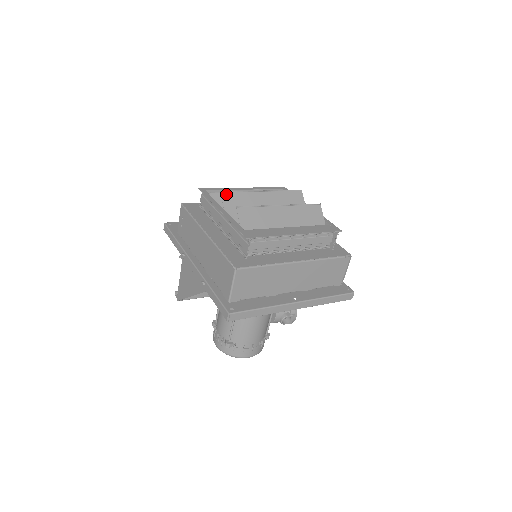
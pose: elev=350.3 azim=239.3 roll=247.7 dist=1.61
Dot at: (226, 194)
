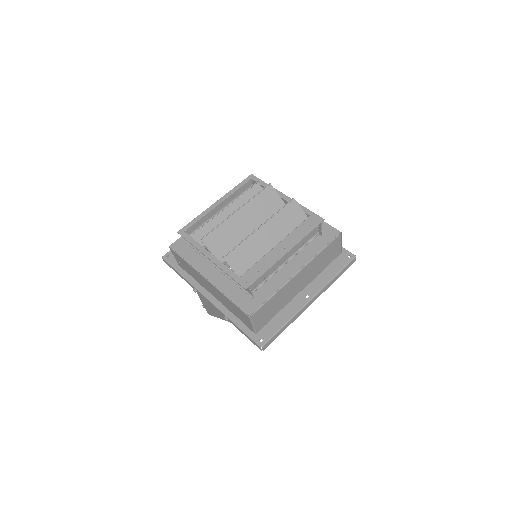
Dot at: (206, 238)
